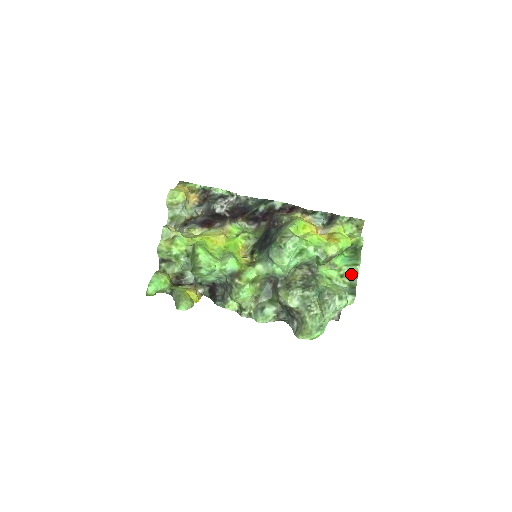
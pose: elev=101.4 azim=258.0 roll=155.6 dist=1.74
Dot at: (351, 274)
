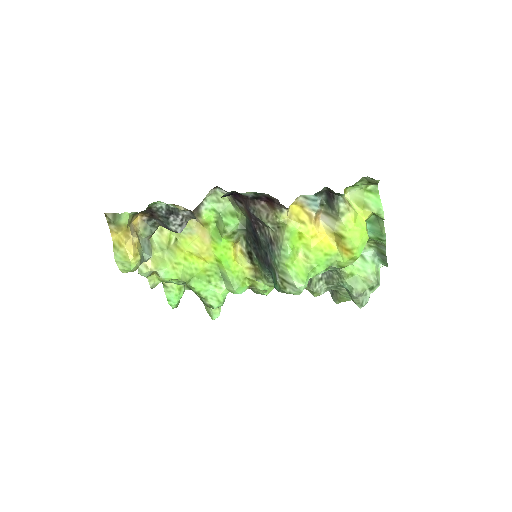
Dot at: (376, 242)
